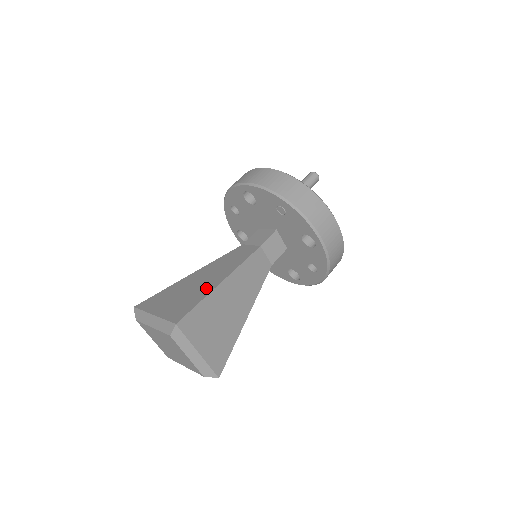
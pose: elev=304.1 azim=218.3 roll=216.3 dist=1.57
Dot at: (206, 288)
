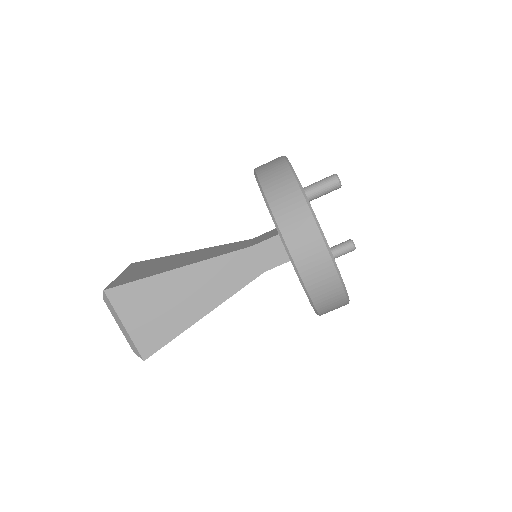
Dot at: (165, 269)
